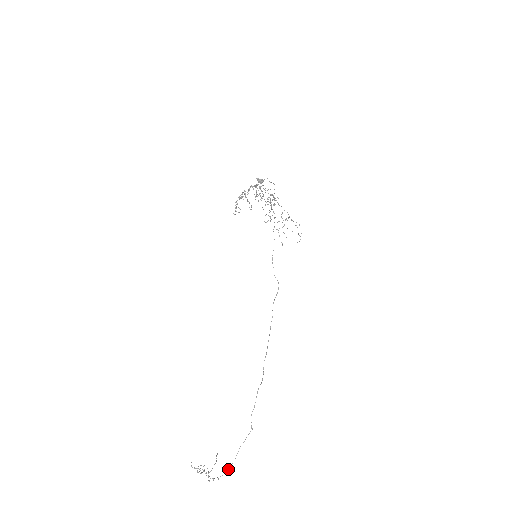
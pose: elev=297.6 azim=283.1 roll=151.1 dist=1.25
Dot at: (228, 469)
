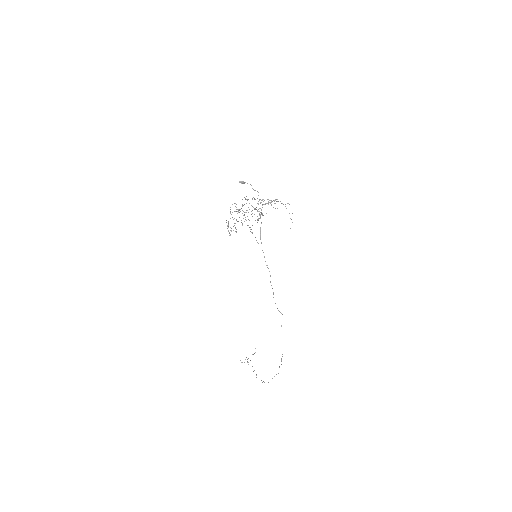
Dot at: occluded
